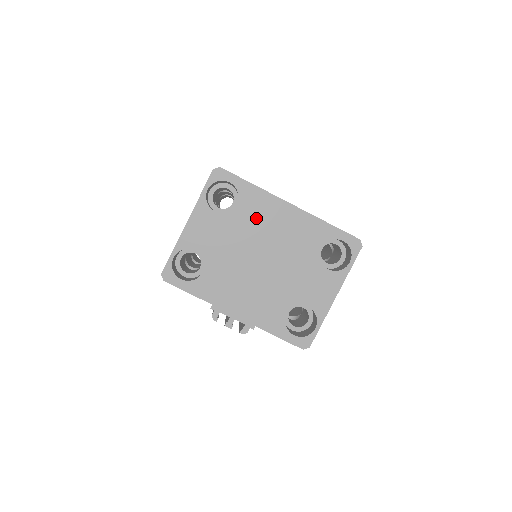
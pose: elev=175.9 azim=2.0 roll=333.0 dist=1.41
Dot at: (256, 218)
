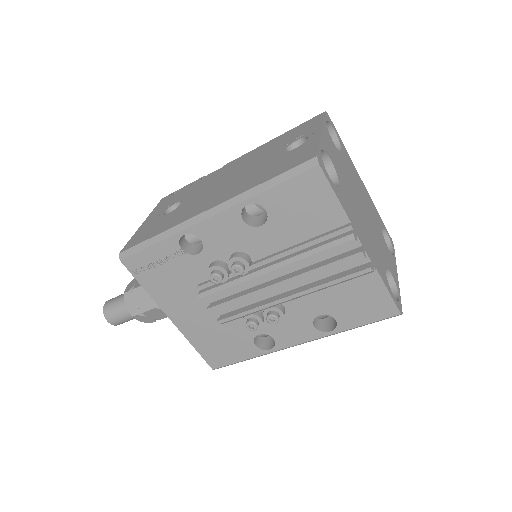
Dot at: (352, 172)
